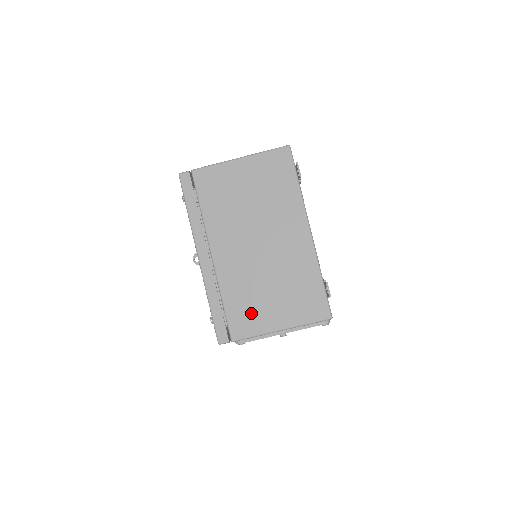
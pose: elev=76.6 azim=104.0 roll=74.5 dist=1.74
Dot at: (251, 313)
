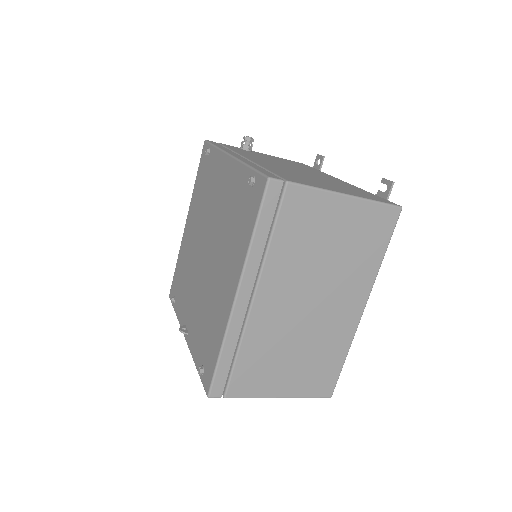
Dot at: occluded
